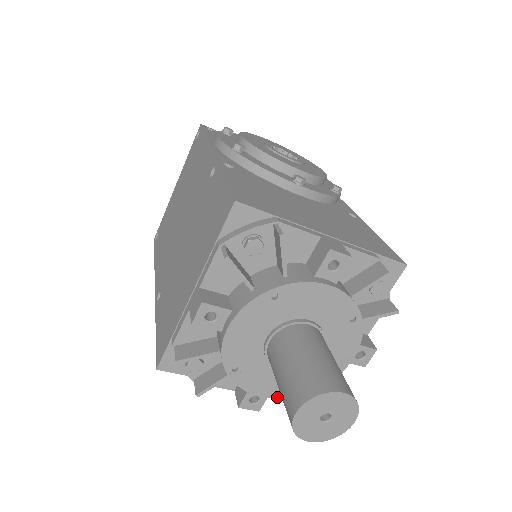
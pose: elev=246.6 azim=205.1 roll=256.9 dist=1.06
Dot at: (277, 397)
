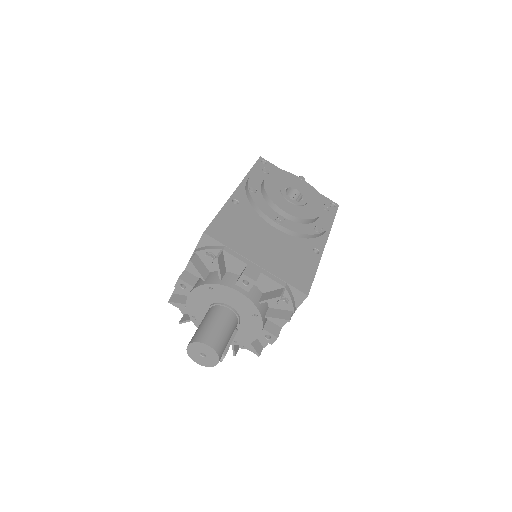
Dot at: occluded
